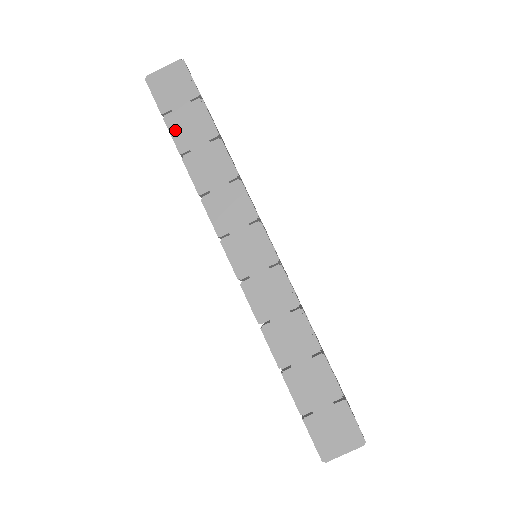
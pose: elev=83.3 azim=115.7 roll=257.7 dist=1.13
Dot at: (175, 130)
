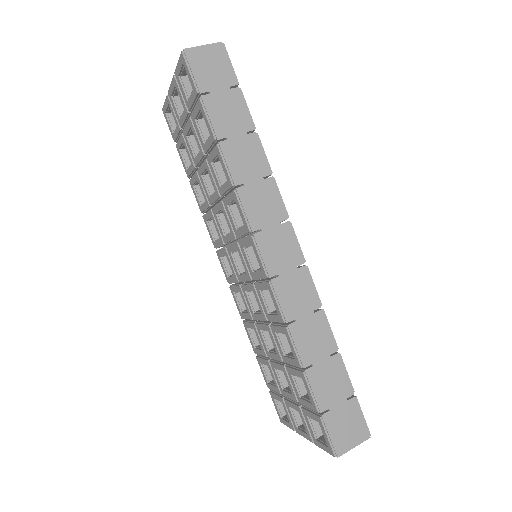
Dot at: (212, 113)
